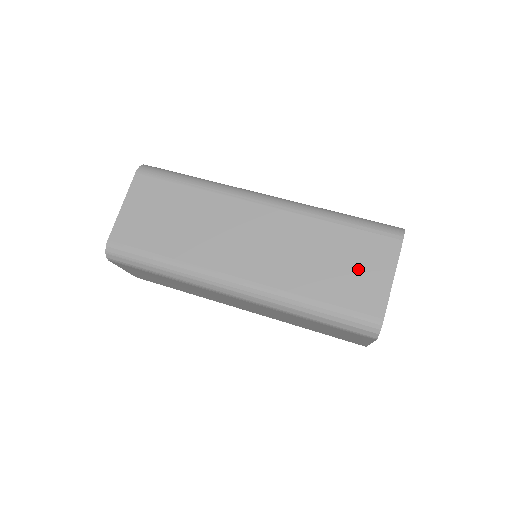
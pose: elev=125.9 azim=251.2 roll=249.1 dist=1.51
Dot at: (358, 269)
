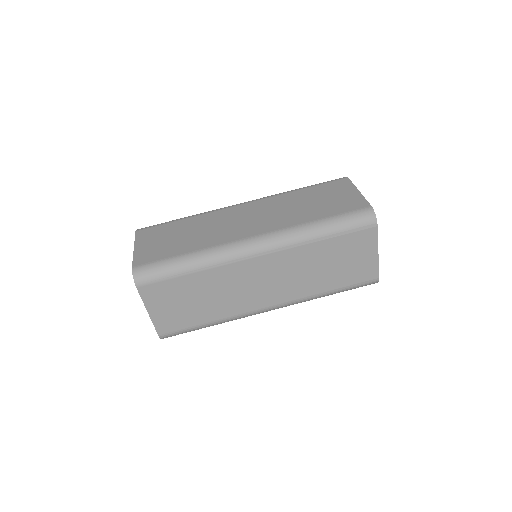
Dot at: (352, 260)
